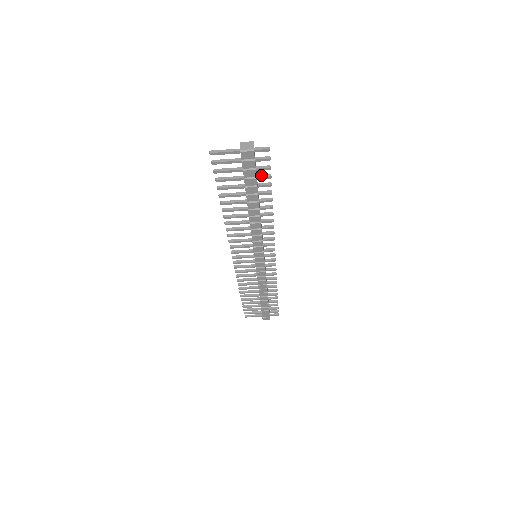
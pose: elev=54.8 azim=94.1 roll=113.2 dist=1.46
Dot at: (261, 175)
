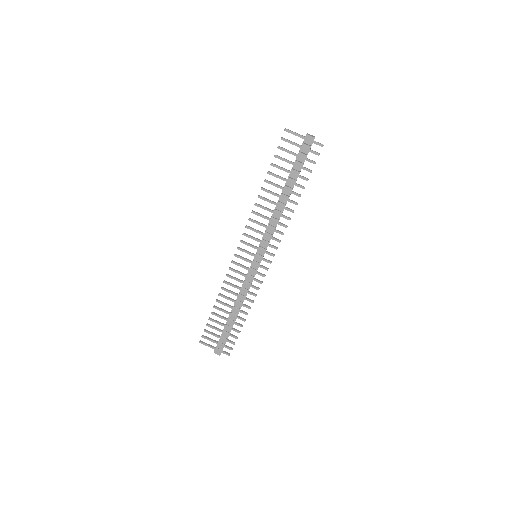
Dot at: occluded
